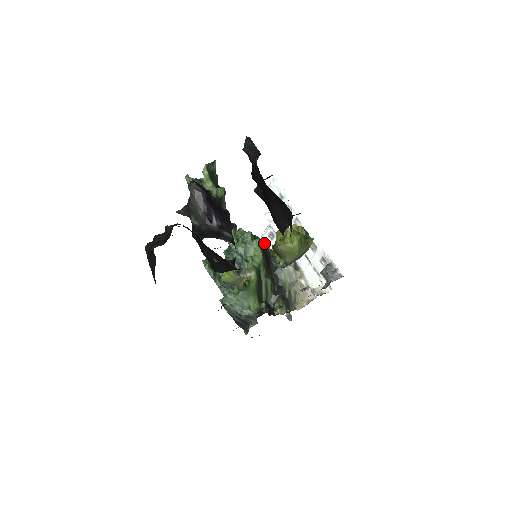
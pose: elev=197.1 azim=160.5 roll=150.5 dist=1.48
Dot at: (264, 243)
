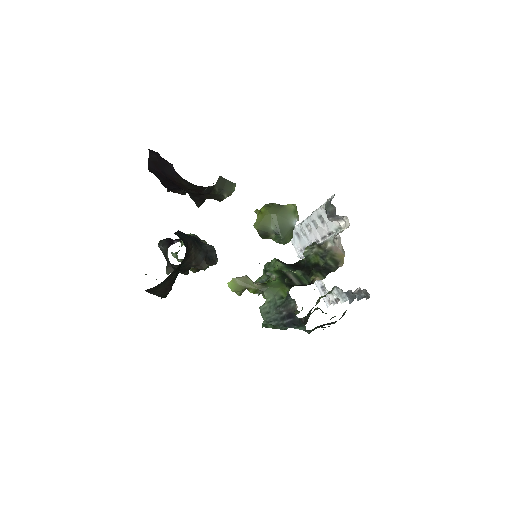
Dot at: occluded
